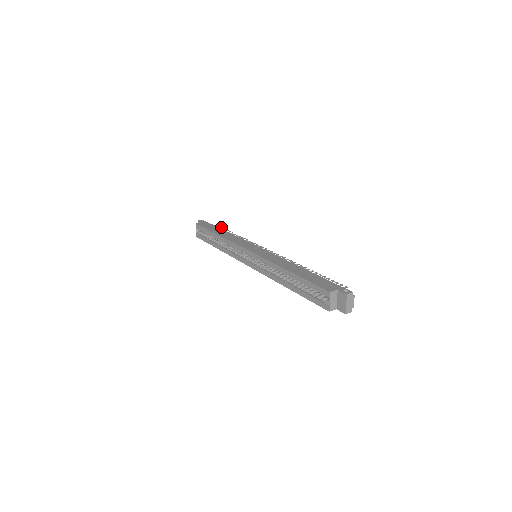
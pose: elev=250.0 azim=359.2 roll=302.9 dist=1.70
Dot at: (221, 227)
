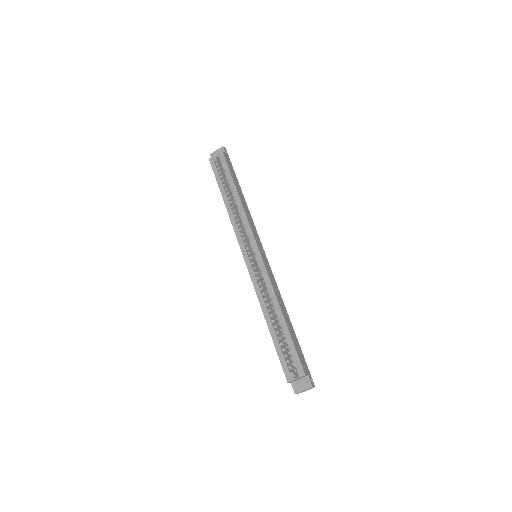
Dot at: occluded
